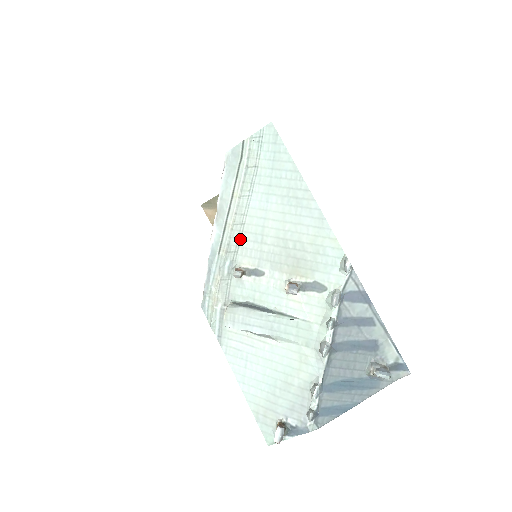
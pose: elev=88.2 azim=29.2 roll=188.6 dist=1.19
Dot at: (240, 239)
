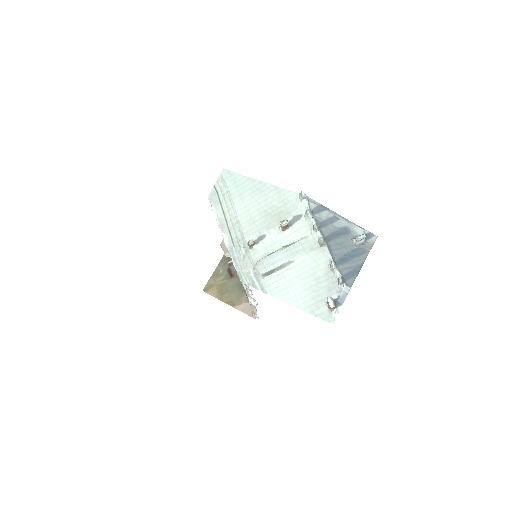
Dot at: (241, 230)
